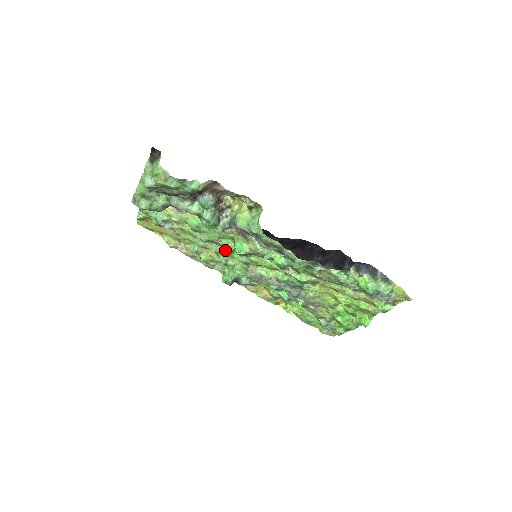
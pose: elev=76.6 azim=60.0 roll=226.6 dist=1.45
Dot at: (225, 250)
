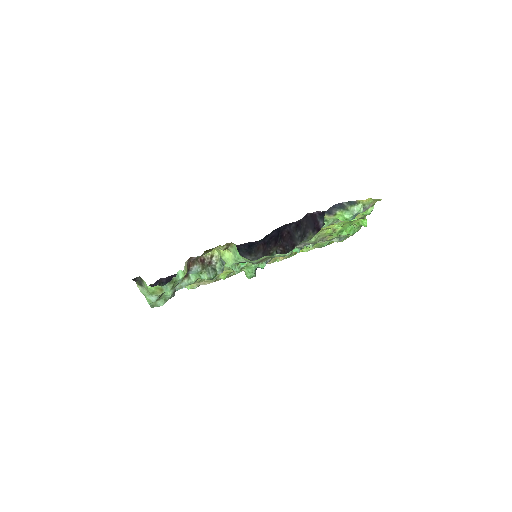
Dot at: (233, 269)
